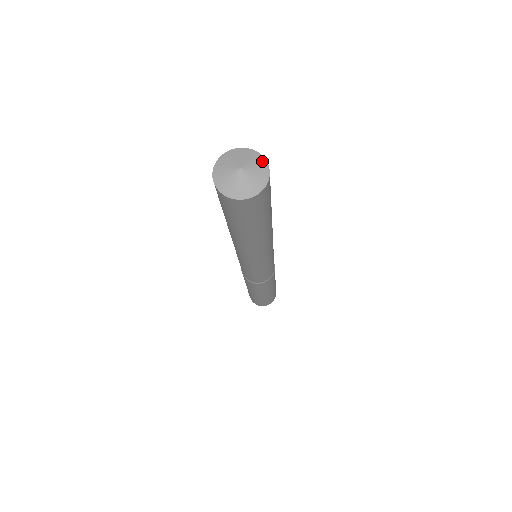
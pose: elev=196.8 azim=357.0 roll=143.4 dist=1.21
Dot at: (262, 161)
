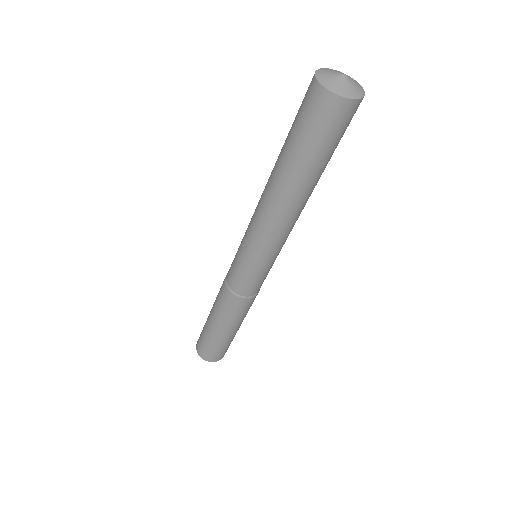
Dot at: (341, 72)
